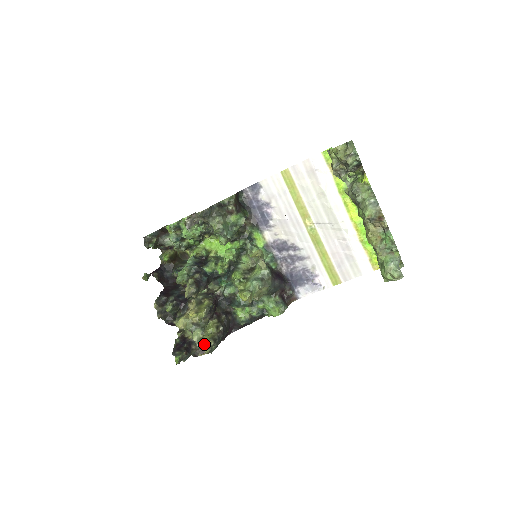
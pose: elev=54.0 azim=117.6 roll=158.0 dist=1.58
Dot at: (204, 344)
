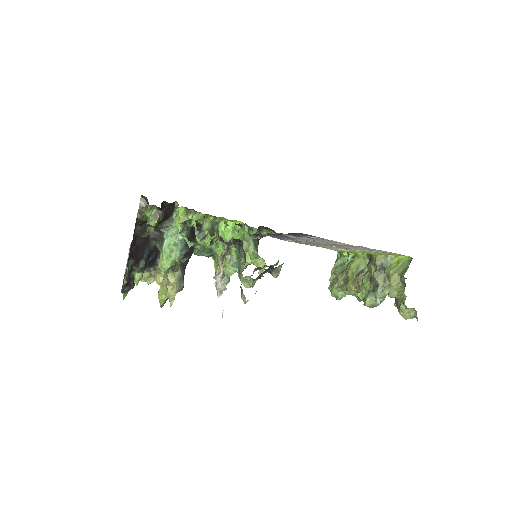
Dot at: (161, 300)
